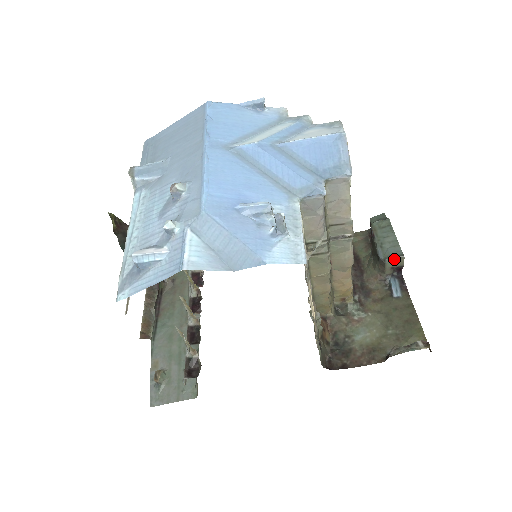
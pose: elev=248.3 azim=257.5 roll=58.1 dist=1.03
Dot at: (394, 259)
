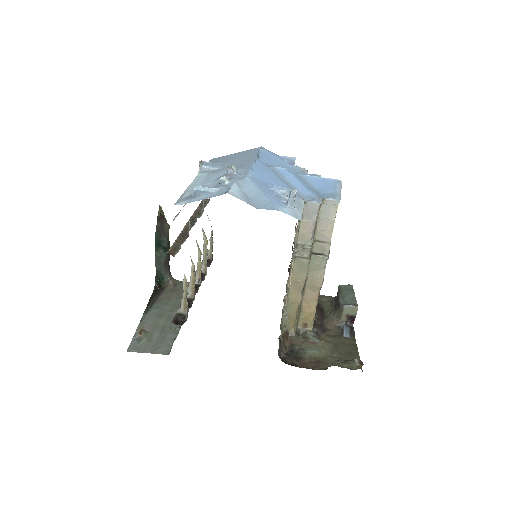
Dot at: (350, 307)
